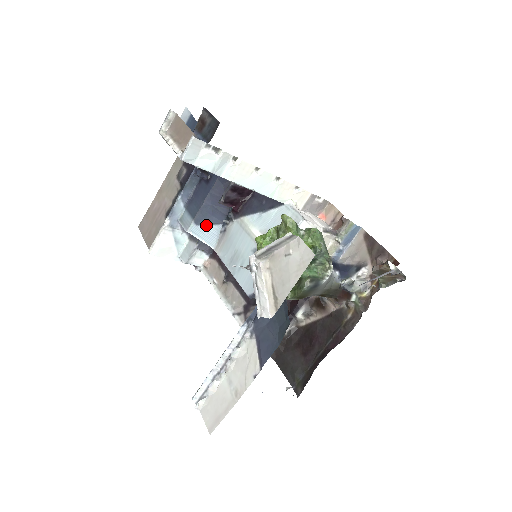
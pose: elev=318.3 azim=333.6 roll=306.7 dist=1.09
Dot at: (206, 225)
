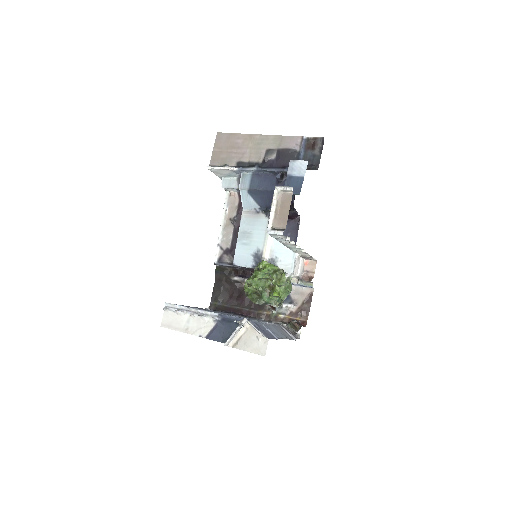
Dot at: (252, 198)
